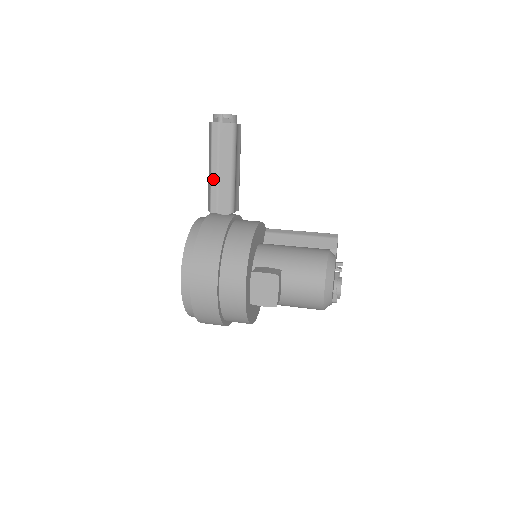
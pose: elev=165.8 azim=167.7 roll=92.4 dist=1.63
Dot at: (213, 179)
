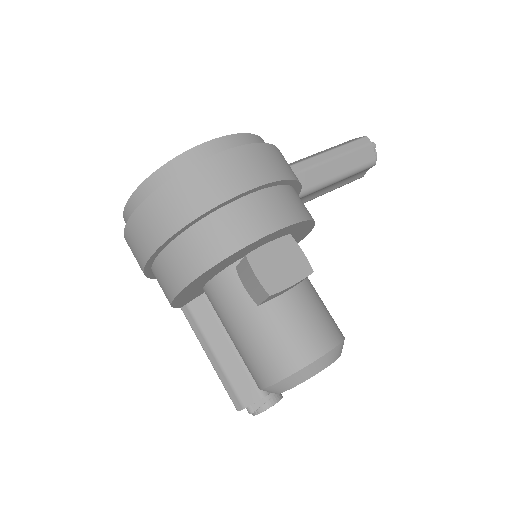
Dot at: (319, 158)
